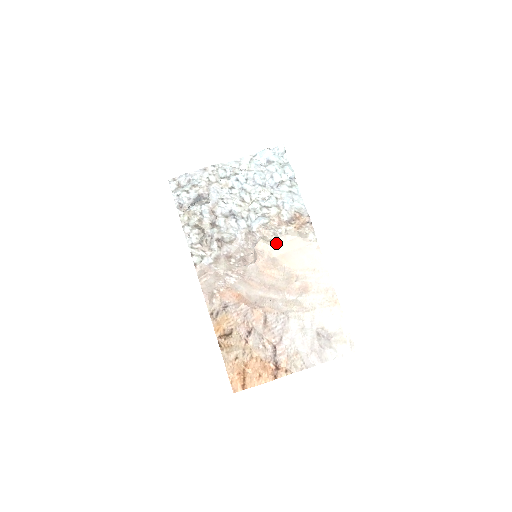
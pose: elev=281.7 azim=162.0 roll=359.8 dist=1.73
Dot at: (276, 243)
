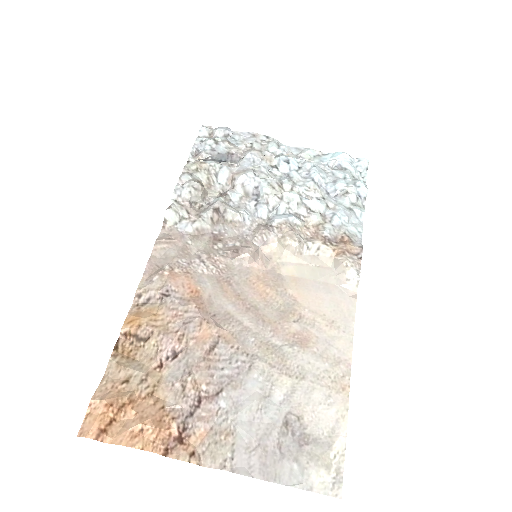
Dot at: (295, 258)
